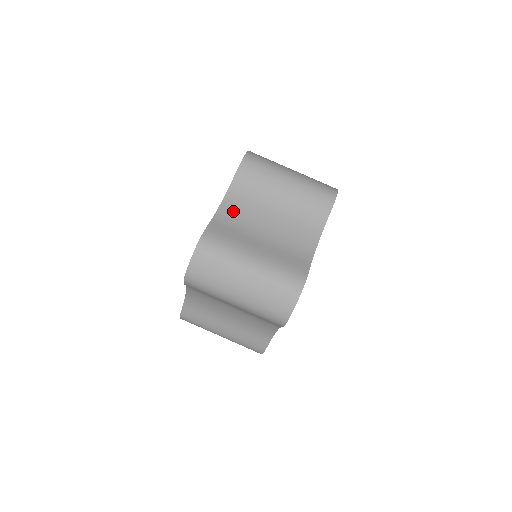
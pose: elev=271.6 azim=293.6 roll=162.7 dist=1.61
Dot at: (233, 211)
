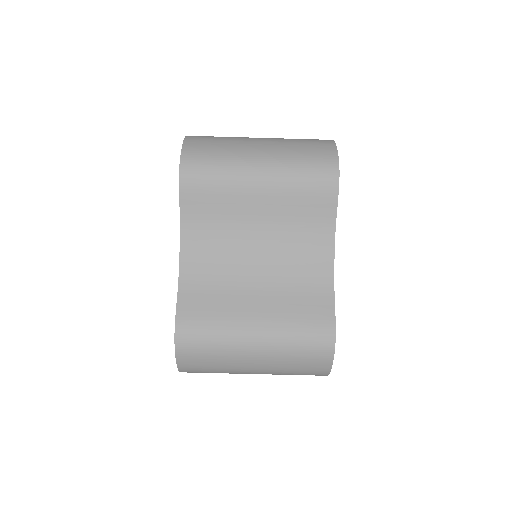
Dot at: (201, 261)
